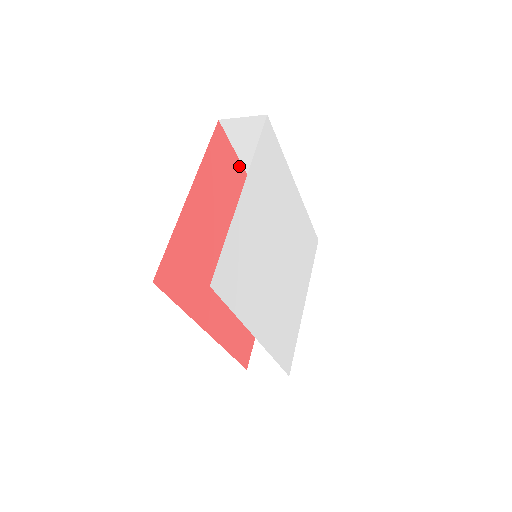
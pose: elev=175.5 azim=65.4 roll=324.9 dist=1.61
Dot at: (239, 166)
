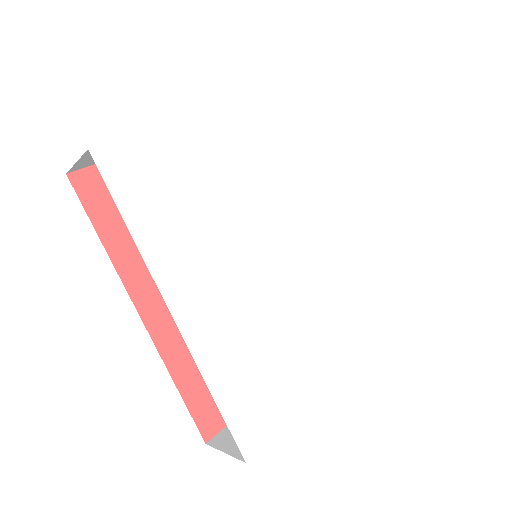
Dot at: occluded
